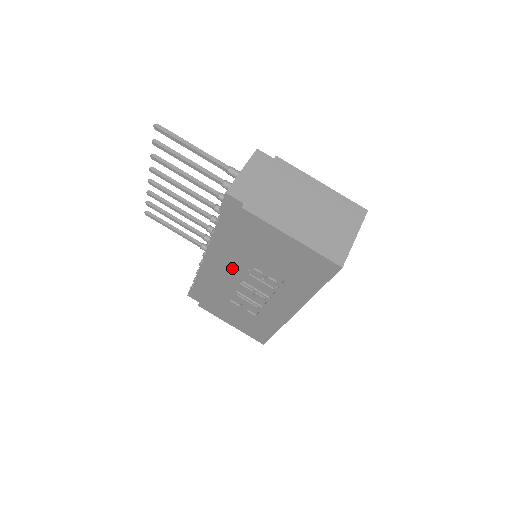
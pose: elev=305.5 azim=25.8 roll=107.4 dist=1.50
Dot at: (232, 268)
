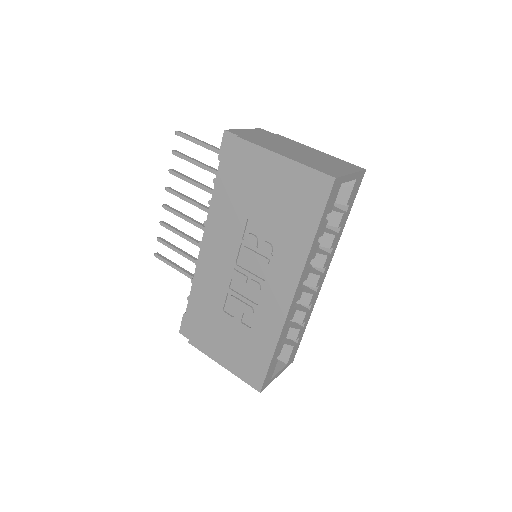
Dot at: (227, 244)
